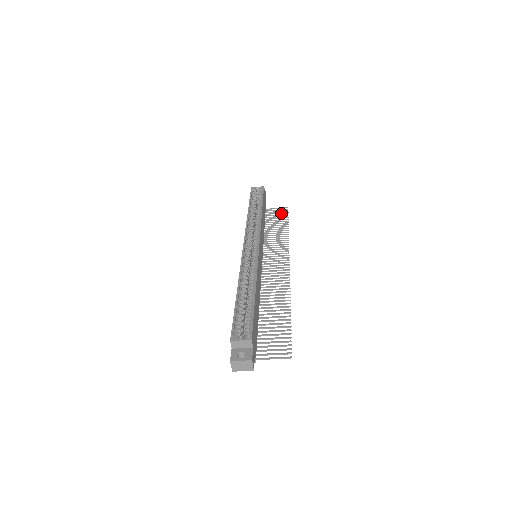
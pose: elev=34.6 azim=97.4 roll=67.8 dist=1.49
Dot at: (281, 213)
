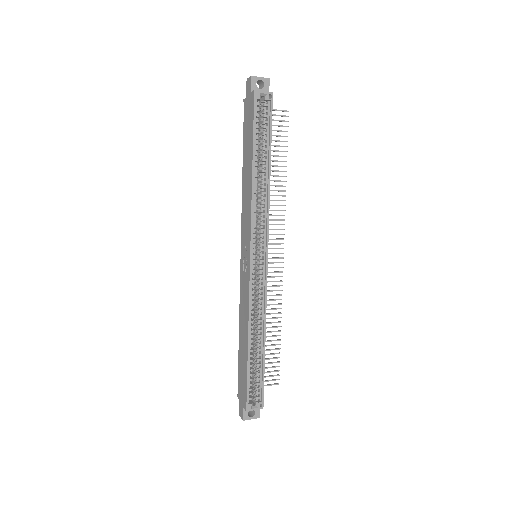
Dot at: (279, 126)
